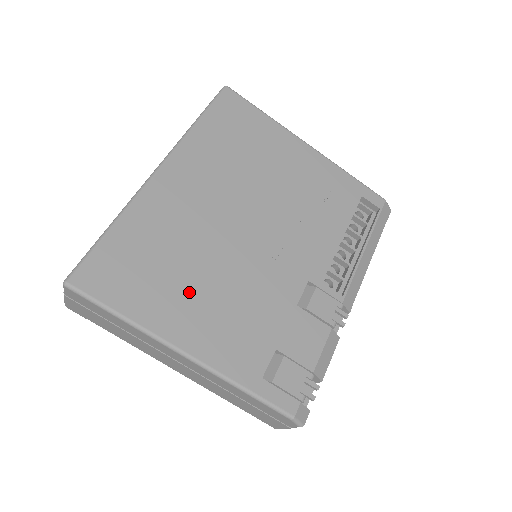
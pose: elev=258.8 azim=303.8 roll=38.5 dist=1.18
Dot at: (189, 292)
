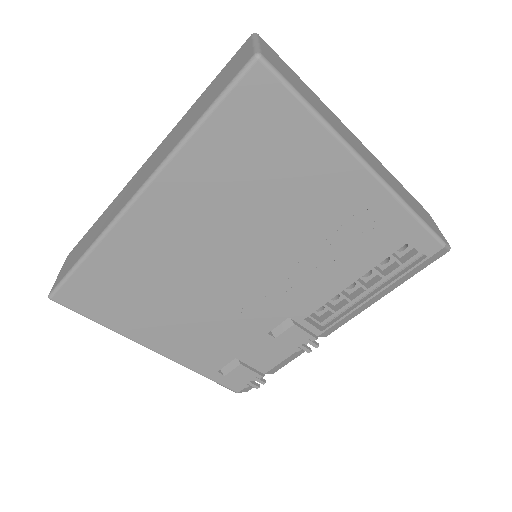
Dot at: (162, 315)
